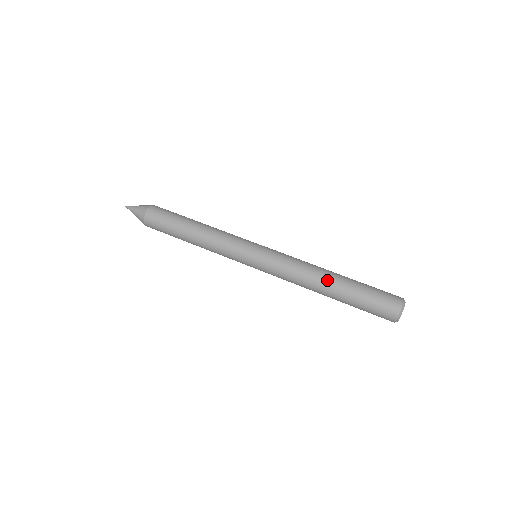
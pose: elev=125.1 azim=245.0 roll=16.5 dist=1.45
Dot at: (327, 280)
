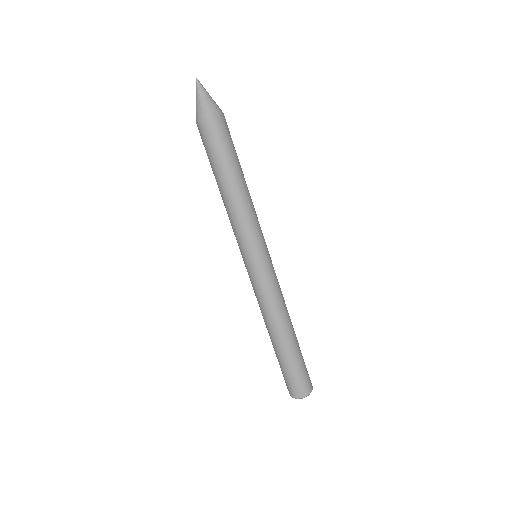
Dot at: (274, 336)
